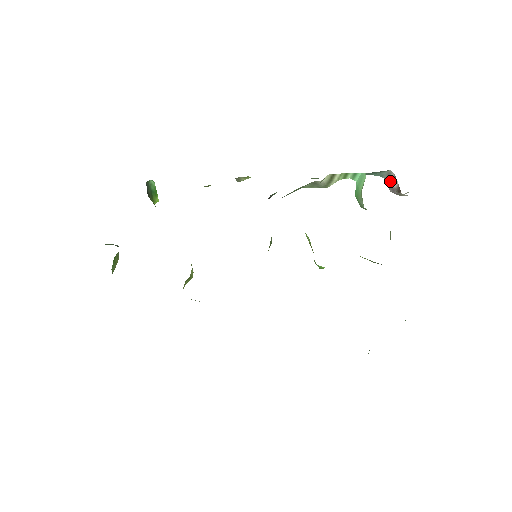
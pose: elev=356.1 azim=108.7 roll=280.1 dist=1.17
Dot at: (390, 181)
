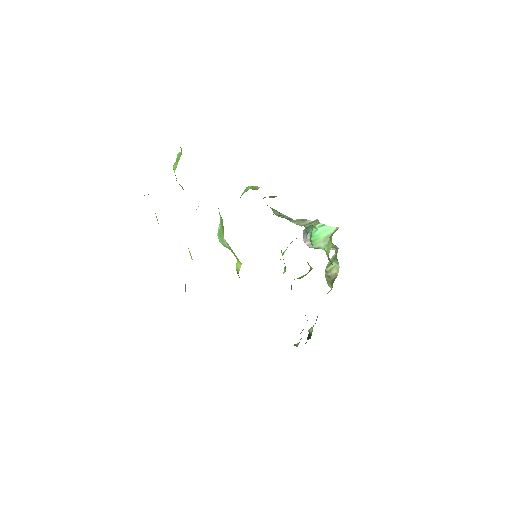
Dot at: occluded
